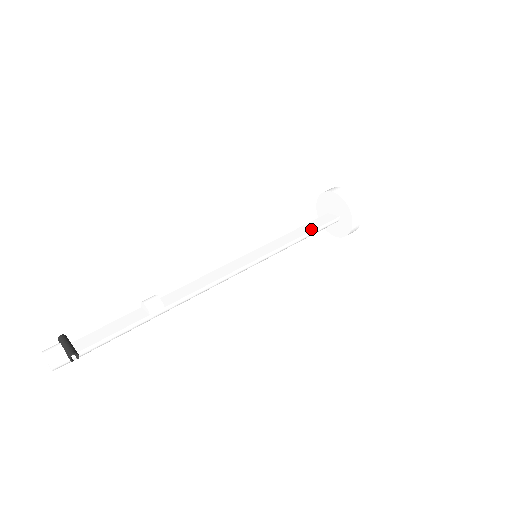
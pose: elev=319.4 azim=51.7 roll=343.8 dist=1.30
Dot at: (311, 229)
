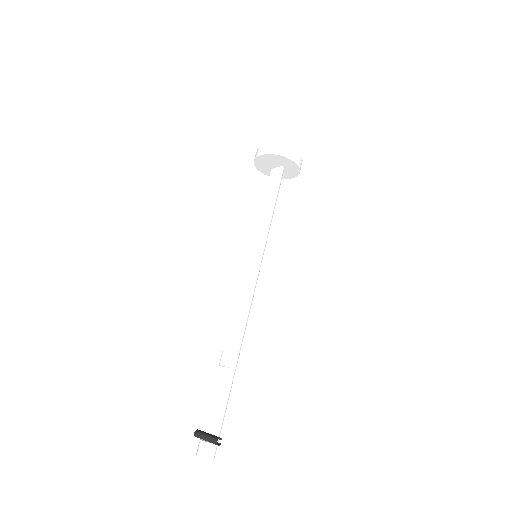
Dot at: (273, 197)
